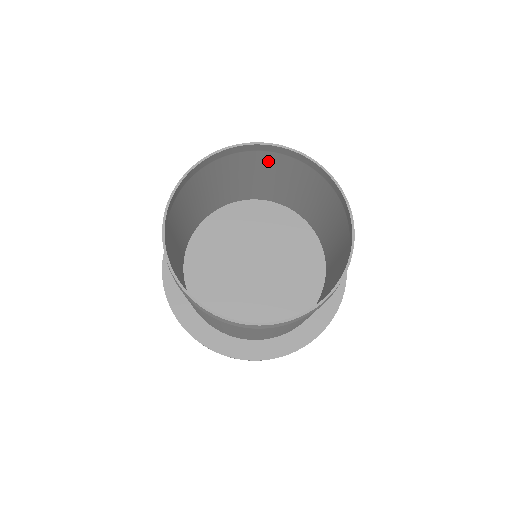
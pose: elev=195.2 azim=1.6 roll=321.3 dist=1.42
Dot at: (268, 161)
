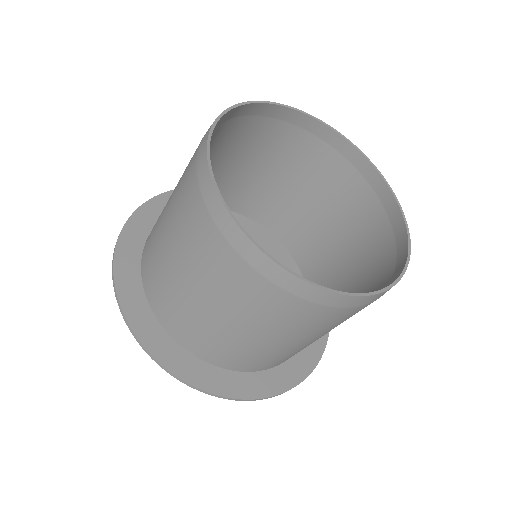
Dot at: (313, 158)
